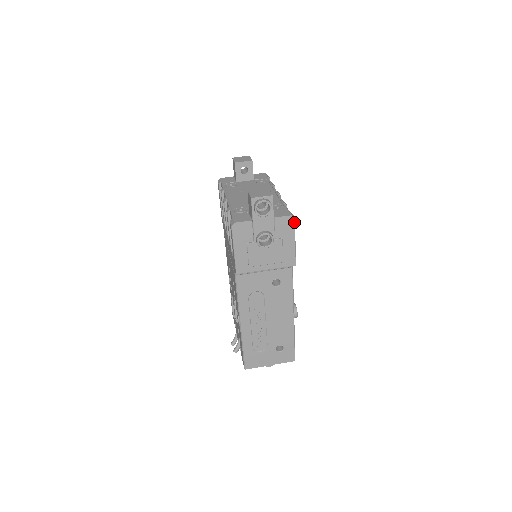
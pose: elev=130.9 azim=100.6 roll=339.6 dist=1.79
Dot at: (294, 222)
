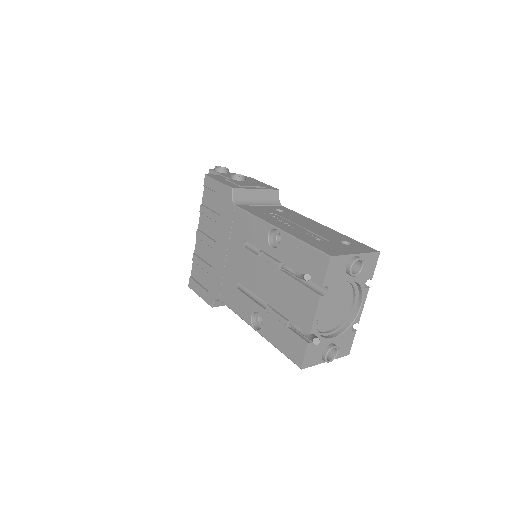
Dot at: (252, 178)
